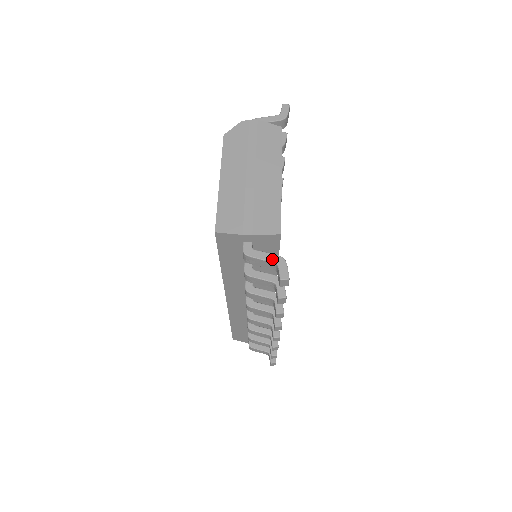
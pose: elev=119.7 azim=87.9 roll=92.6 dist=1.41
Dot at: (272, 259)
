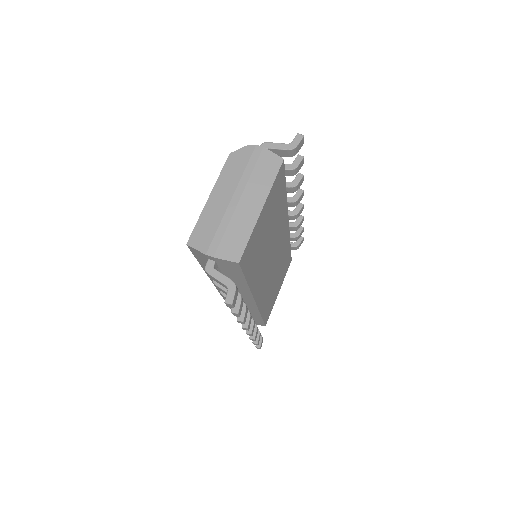
Dot at: (225, 282)
